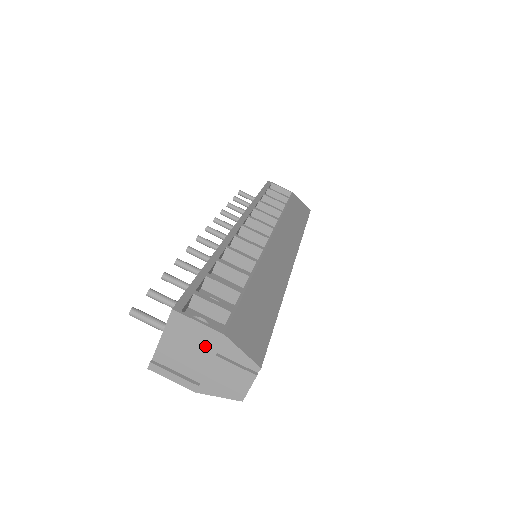
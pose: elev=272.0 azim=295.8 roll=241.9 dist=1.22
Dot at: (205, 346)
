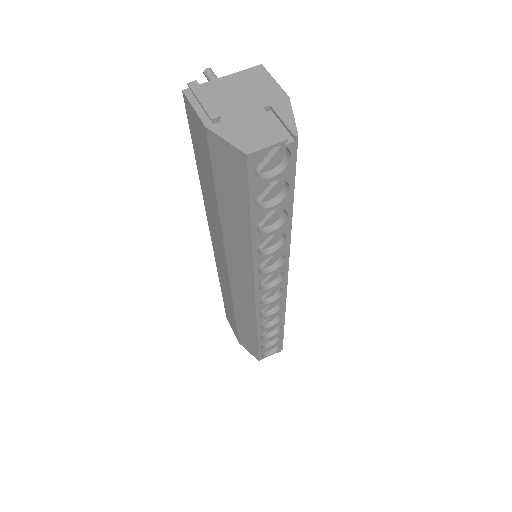
Dot at: (261, 97)
